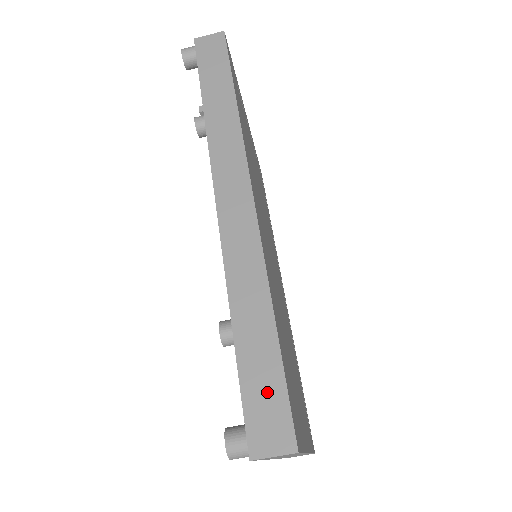
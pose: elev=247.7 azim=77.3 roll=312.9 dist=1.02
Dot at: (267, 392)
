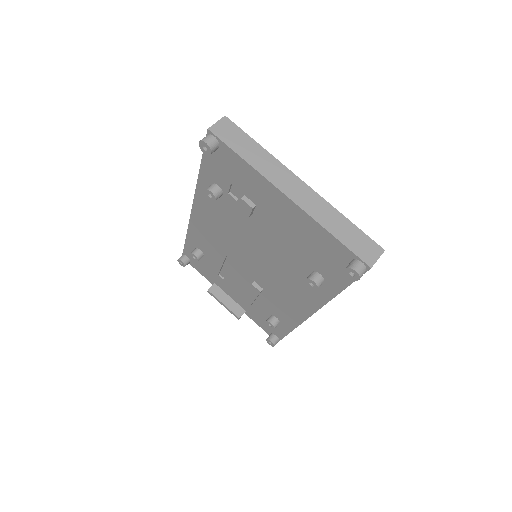
Dot at: occluded
